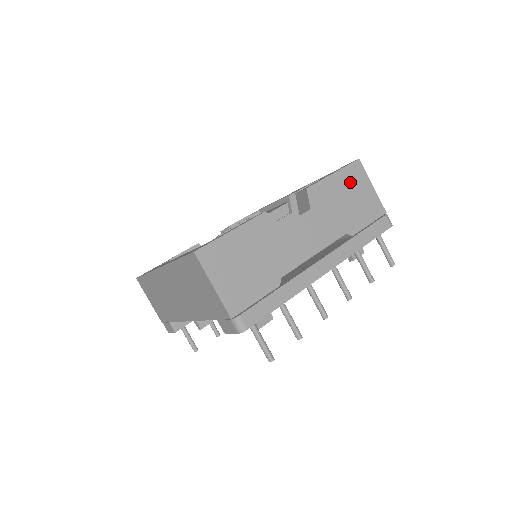
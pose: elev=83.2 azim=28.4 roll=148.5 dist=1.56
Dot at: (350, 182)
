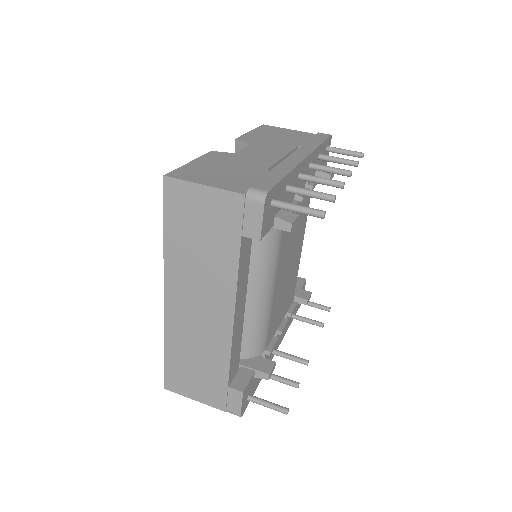
Dot at: (269, 131)
